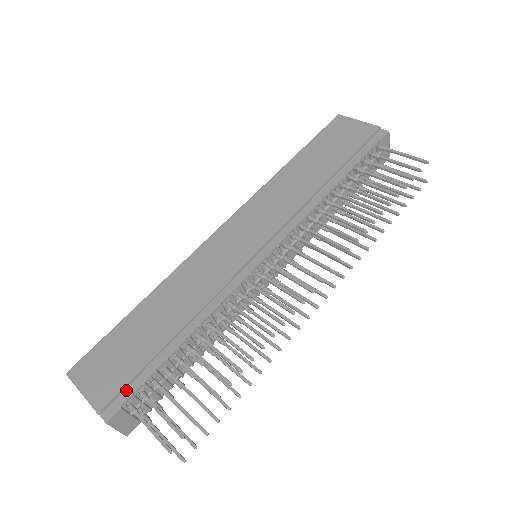
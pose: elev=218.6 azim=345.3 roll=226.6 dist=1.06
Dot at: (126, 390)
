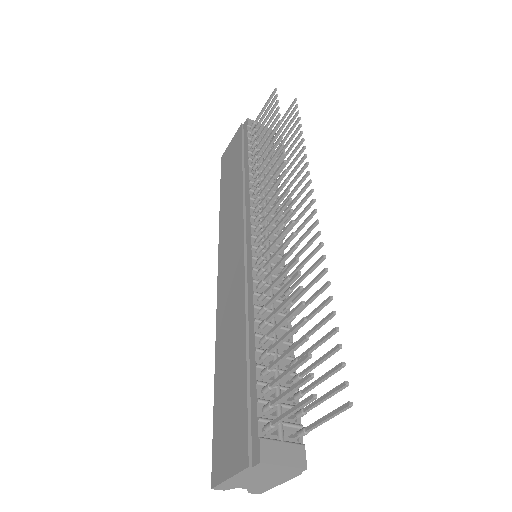
Dot at: (252, 424)
